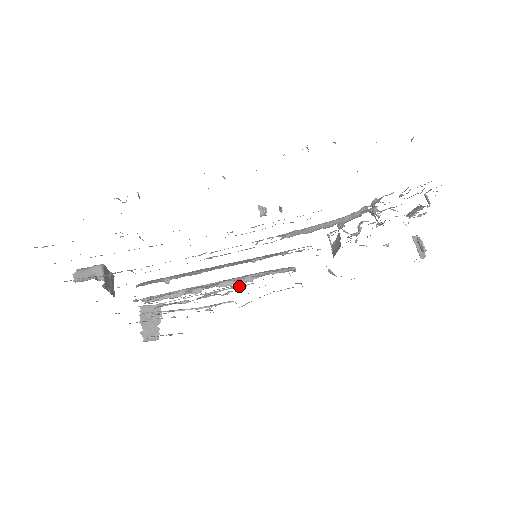
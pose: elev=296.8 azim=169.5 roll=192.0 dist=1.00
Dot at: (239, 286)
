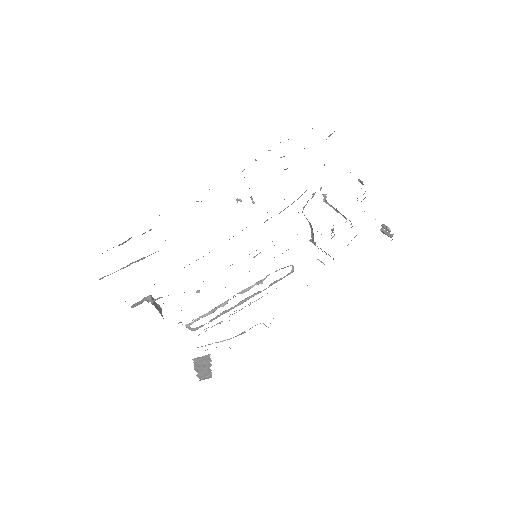
Dot at: (258, 299)
